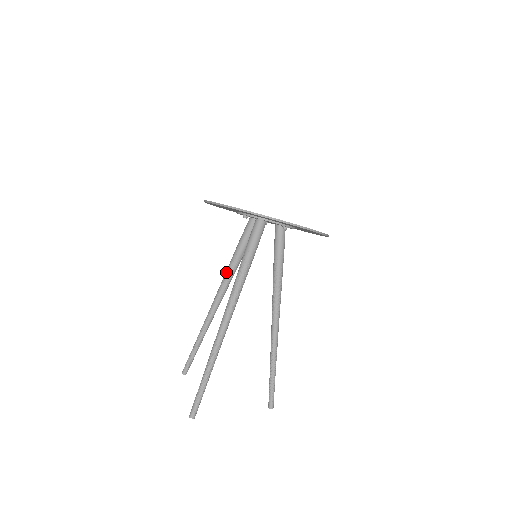
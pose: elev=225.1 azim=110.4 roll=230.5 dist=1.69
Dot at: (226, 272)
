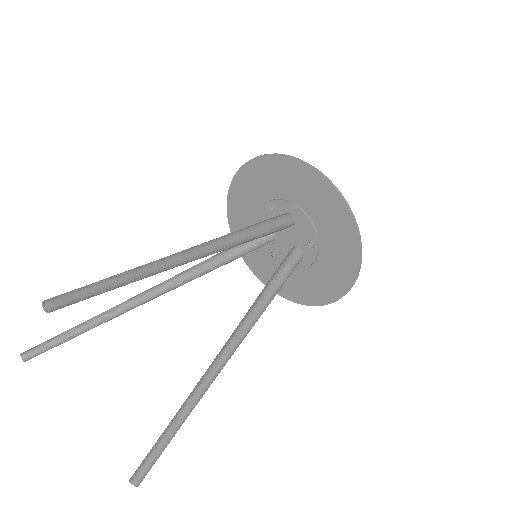
Dot at: occluded
